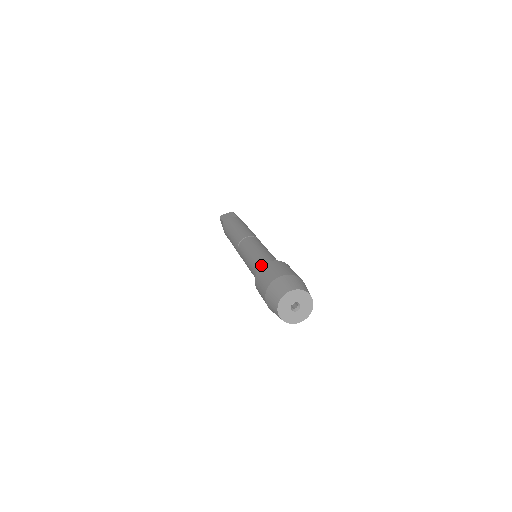
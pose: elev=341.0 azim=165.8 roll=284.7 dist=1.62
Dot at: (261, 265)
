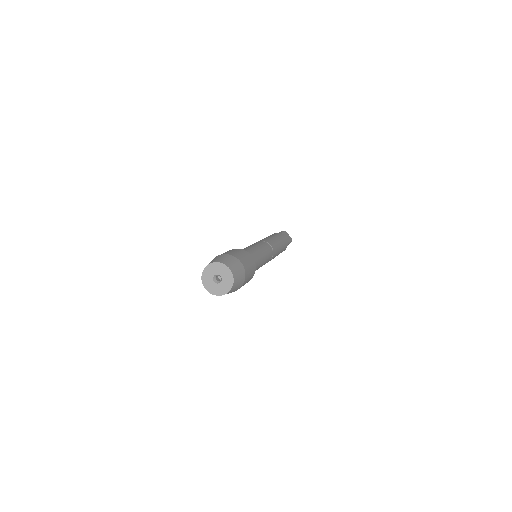
Dot at: occluded
